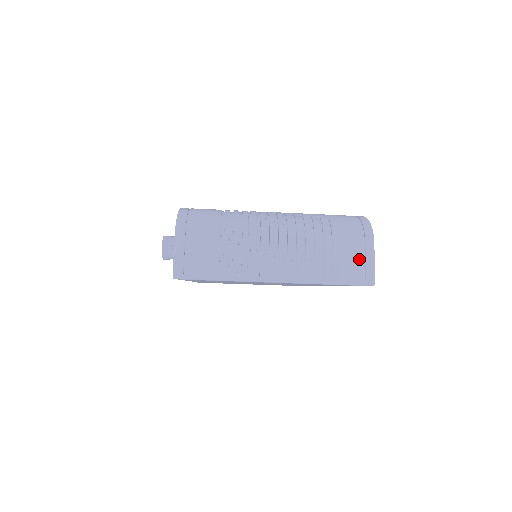
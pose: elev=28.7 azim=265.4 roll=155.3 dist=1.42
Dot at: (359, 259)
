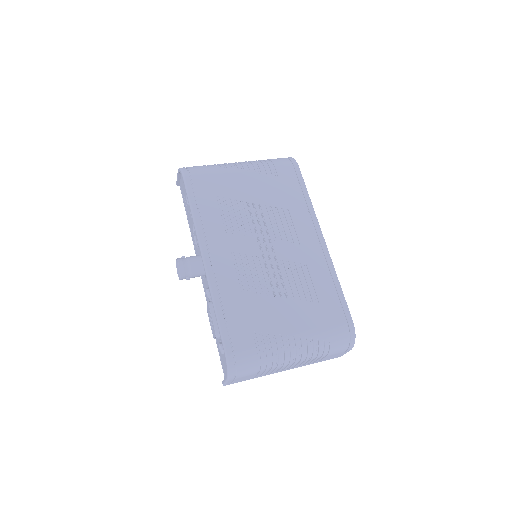
Dot at: (339, 355)
